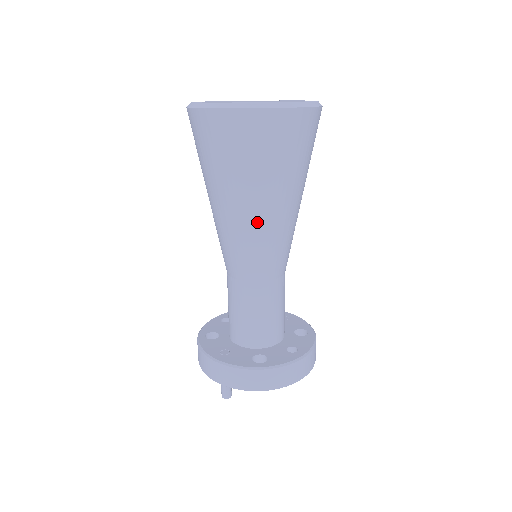
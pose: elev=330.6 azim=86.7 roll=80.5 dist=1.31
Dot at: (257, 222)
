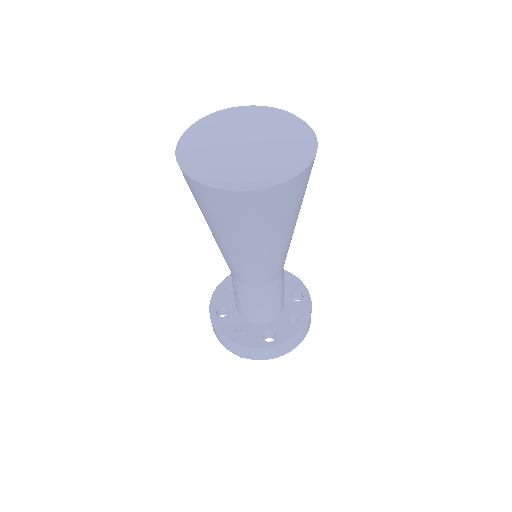
Dot at: (261, 255)
